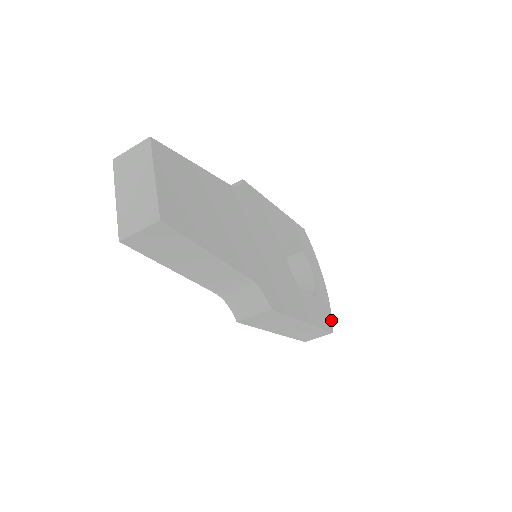
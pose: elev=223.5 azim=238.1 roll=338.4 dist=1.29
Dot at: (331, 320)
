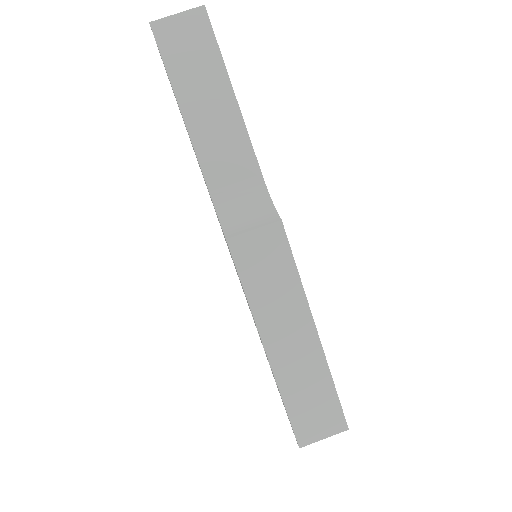
Dot at: occluded
